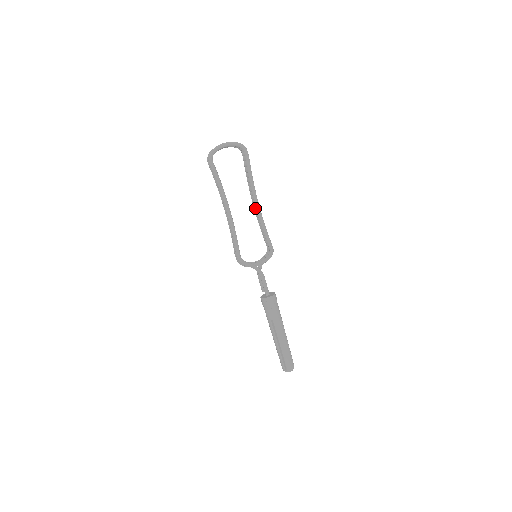
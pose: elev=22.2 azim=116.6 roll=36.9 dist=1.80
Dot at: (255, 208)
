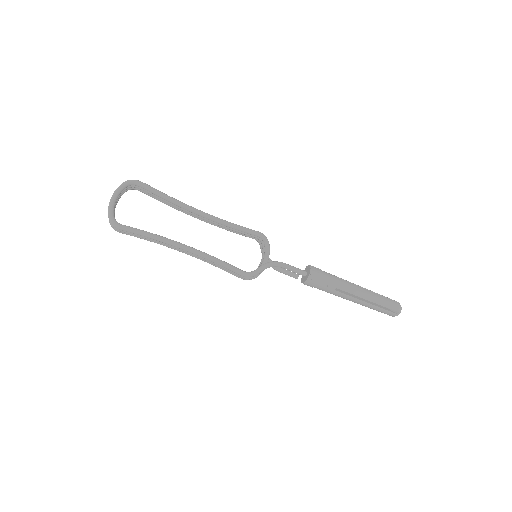
Dot at: (205, 220)
